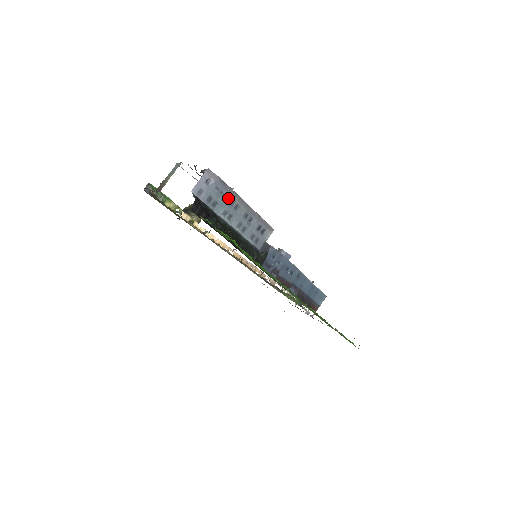
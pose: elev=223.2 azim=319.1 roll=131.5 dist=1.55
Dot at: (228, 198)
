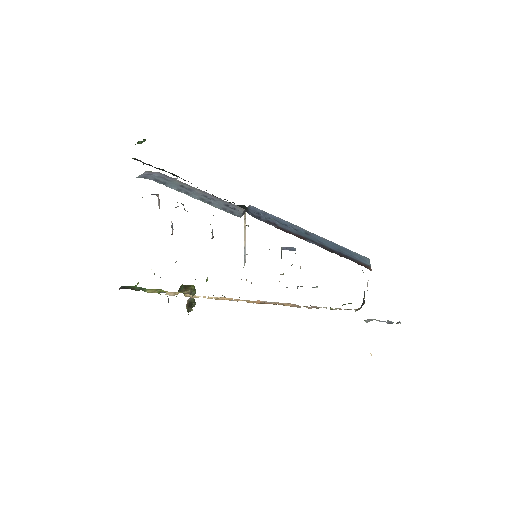
Dot at: (176, 184)
